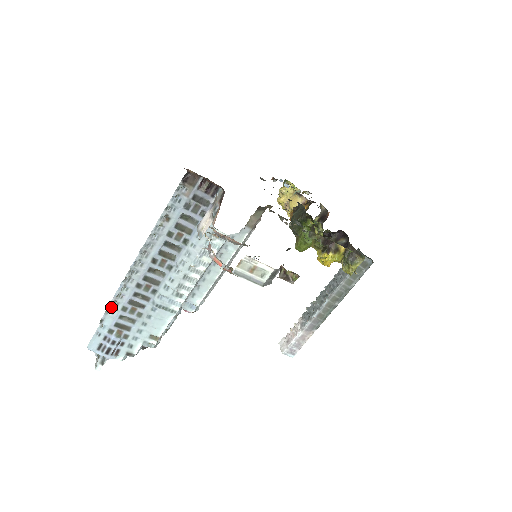
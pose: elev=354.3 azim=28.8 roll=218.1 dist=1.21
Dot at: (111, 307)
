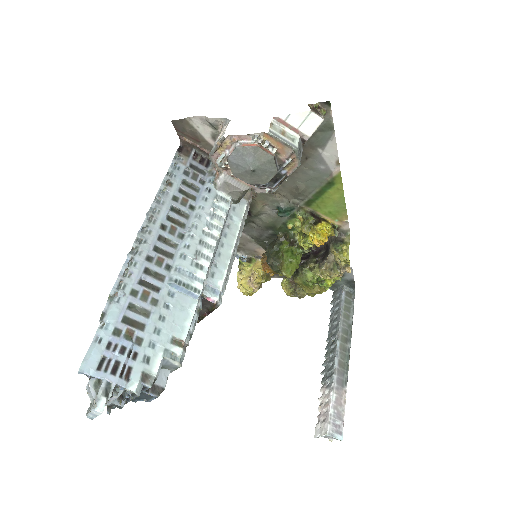
Dot at: (116, 291)
